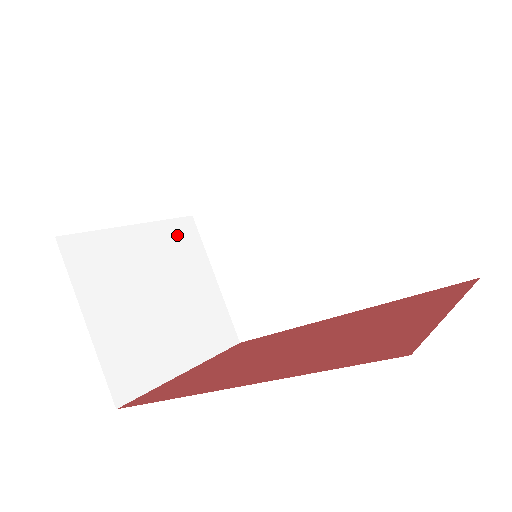
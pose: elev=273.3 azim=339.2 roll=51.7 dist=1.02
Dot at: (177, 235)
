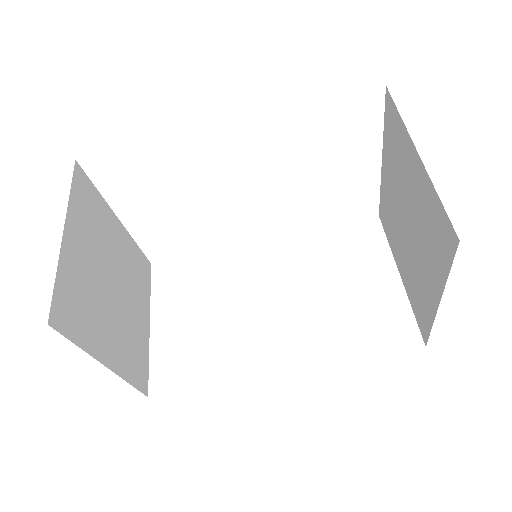
Dot at: (139, 262)
